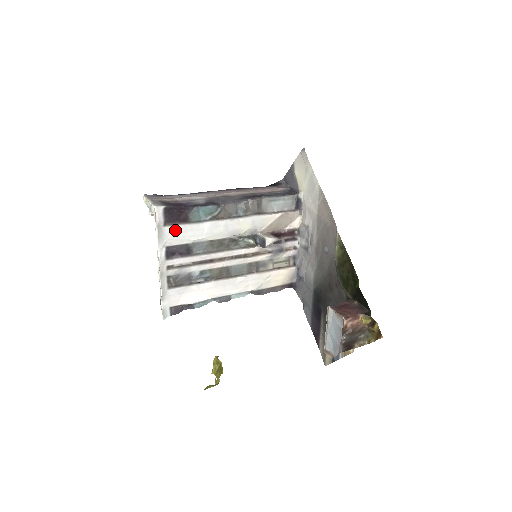
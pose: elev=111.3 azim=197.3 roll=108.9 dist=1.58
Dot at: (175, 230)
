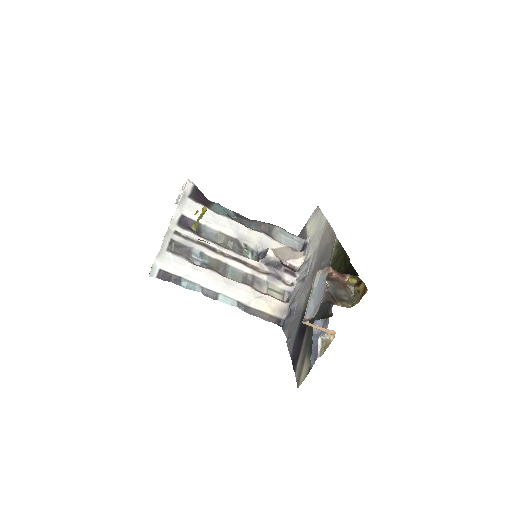
Dot at: (195, 206)
